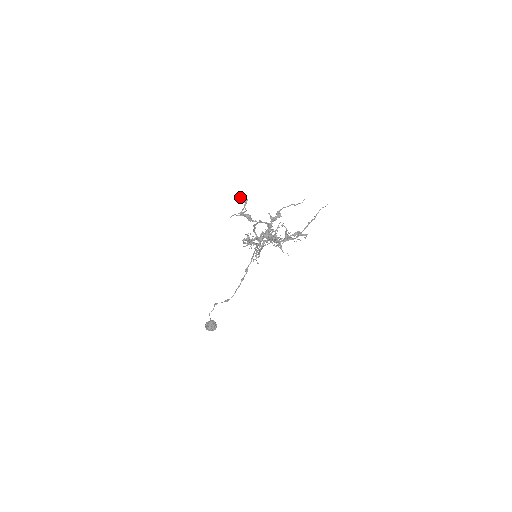
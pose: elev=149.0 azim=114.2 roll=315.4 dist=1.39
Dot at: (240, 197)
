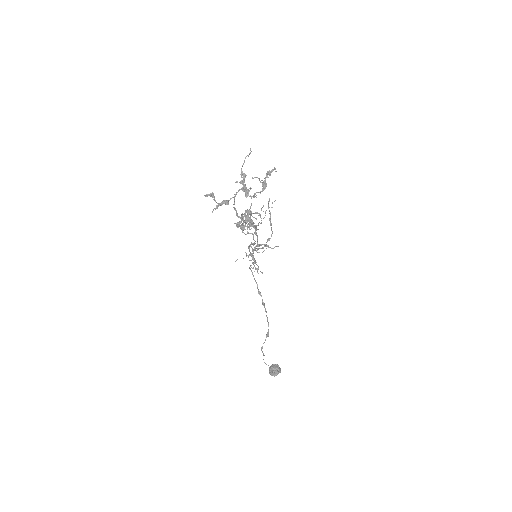
Dot at: (206, 196)
